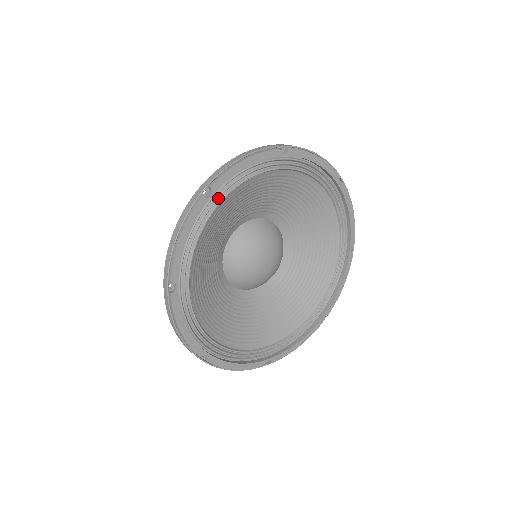
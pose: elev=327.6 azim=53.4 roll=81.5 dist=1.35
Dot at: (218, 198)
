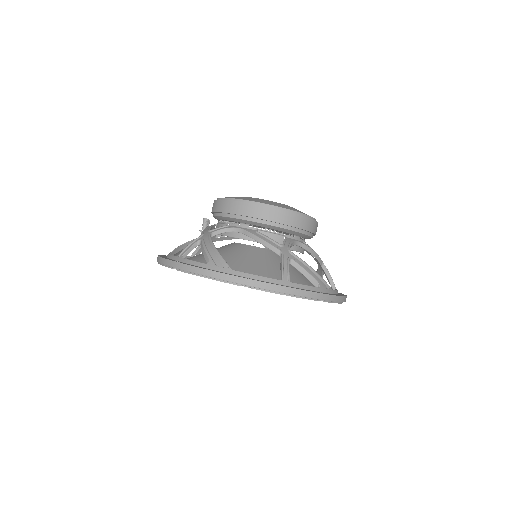
Dot at: occluded
